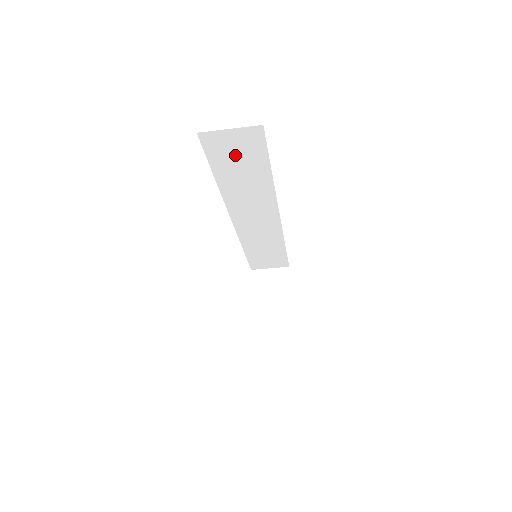
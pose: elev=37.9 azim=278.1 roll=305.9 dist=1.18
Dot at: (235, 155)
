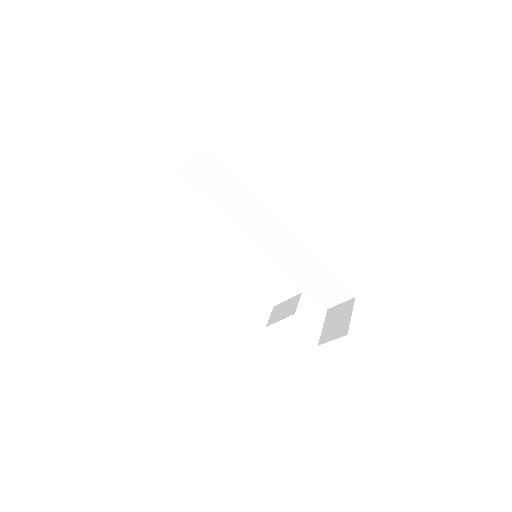
Dot at: (210, 180)
